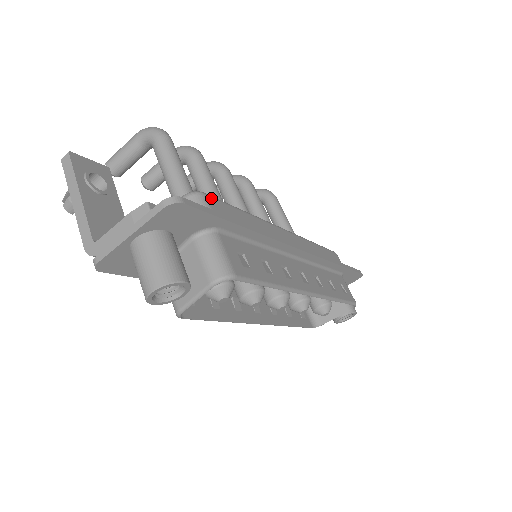
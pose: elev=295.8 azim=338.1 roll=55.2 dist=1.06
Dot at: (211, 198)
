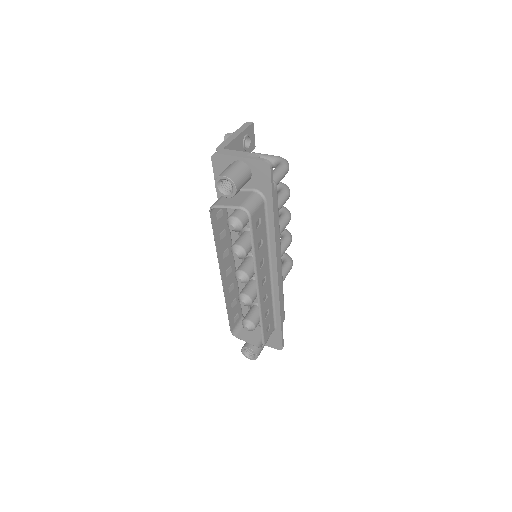
Dot at: (277, 192)
